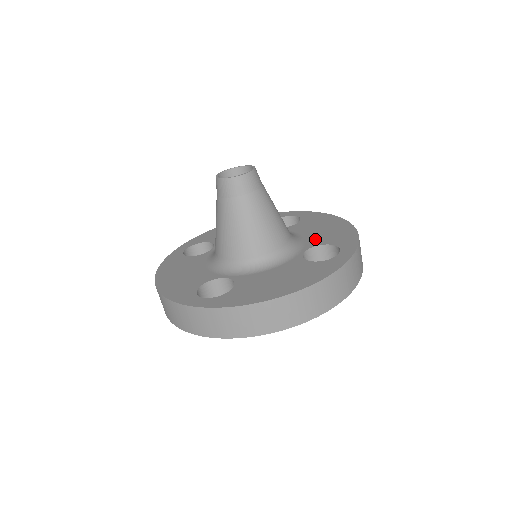
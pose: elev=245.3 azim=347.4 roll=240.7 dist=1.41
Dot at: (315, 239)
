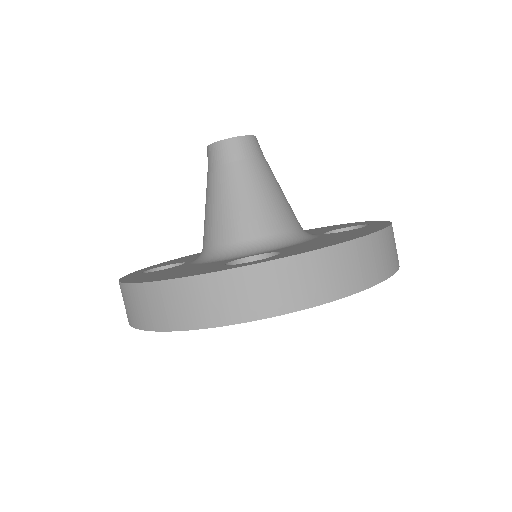
Dot at: (319, 231)
